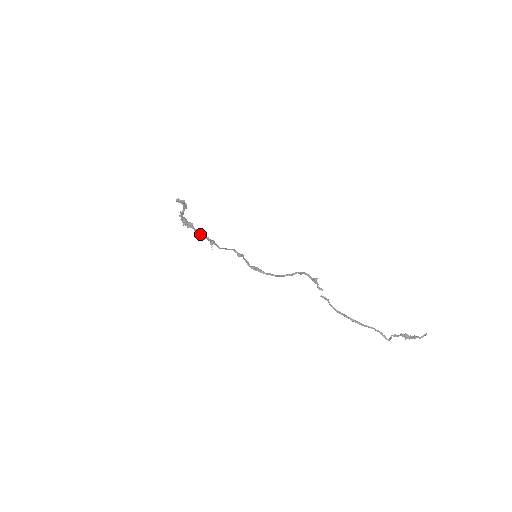
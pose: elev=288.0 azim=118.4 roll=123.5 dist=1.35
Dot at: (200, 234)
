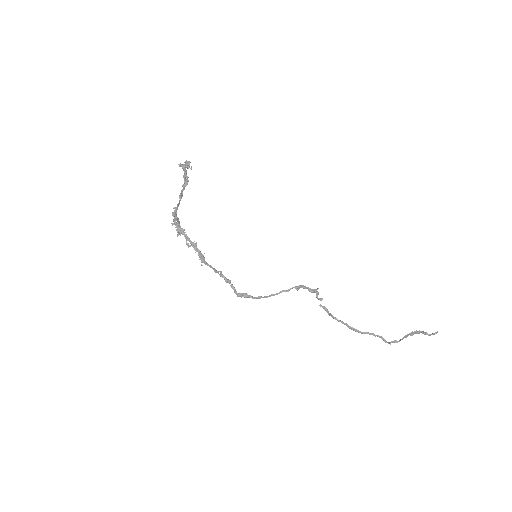
Dot at: (190, 245)
